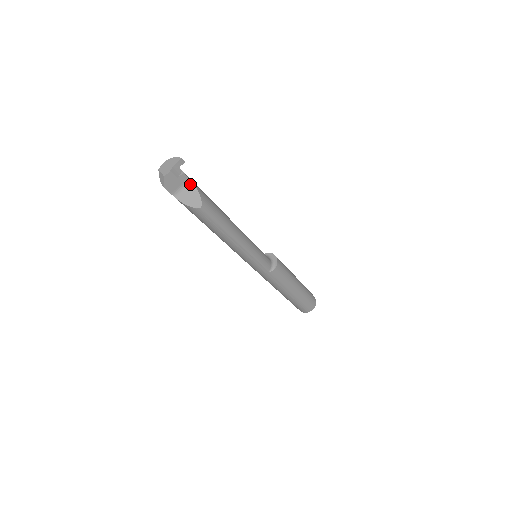
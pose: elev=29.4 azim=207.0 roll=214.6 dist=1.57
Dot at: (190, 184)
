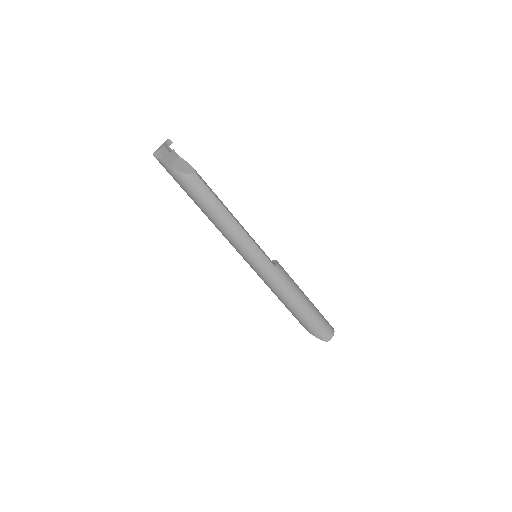
Dot at: (181, 160)
